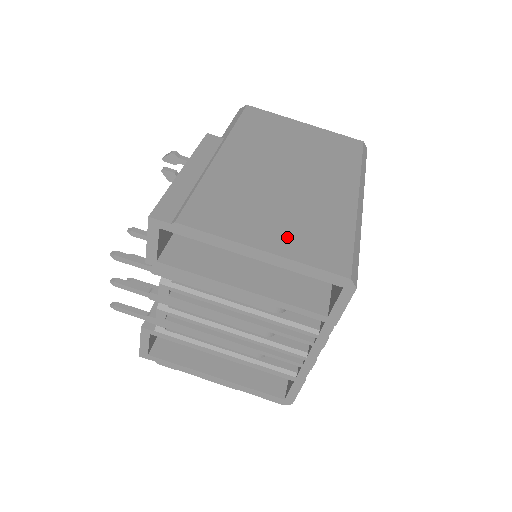
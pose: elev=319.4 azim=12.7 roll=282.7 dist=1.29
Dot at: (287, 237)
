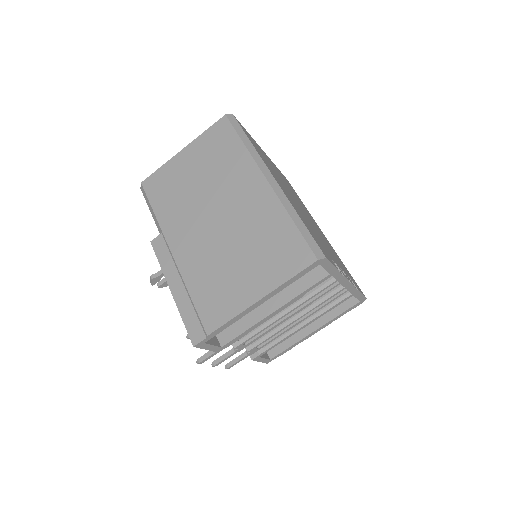
Dot at: (262, 272)
